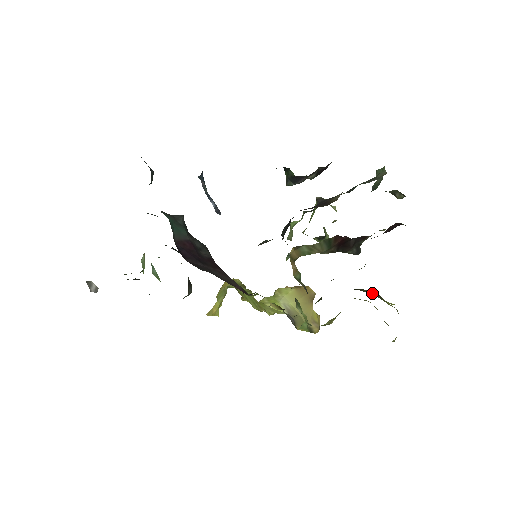
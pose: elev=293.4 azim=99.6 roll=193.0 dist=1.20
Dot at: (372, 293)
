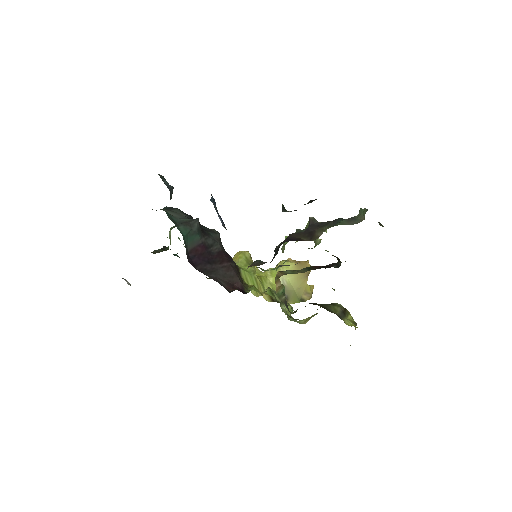
Dot at: (336, 313)
